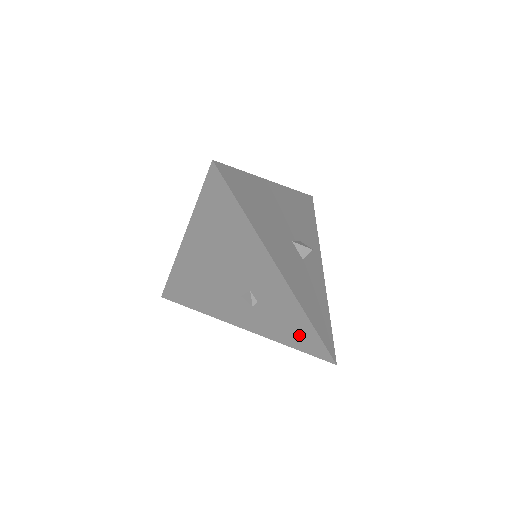
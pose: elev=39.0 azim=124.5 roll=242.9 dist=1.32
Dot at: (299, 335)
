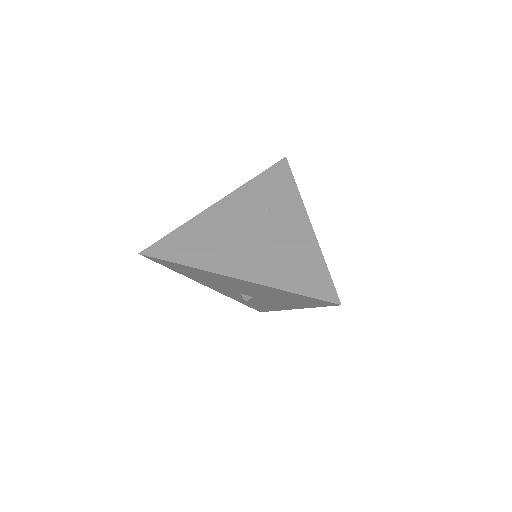
Dot at: (256, 306)
